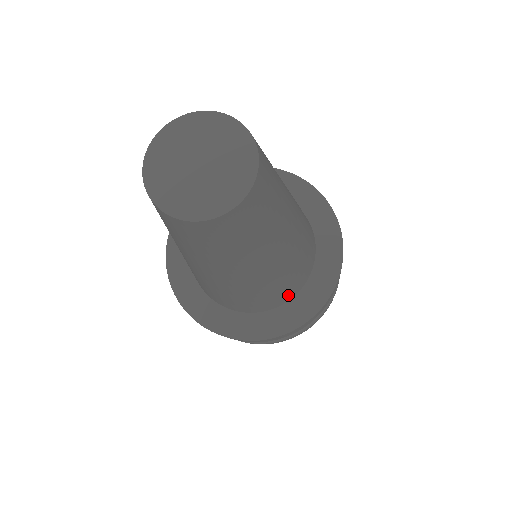
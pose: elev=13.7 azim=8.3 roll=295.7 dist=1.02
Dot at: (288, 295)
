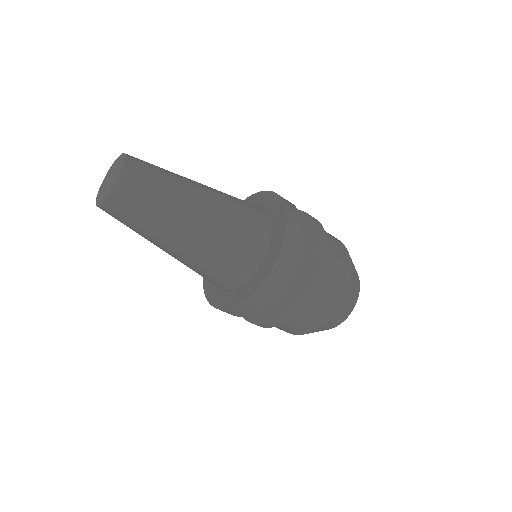
Dot at: (263, 231)
